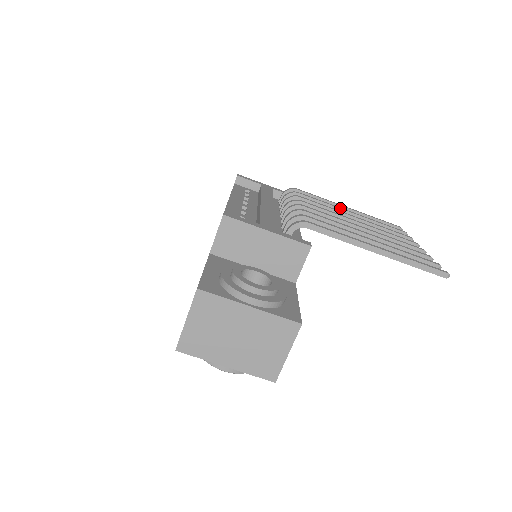
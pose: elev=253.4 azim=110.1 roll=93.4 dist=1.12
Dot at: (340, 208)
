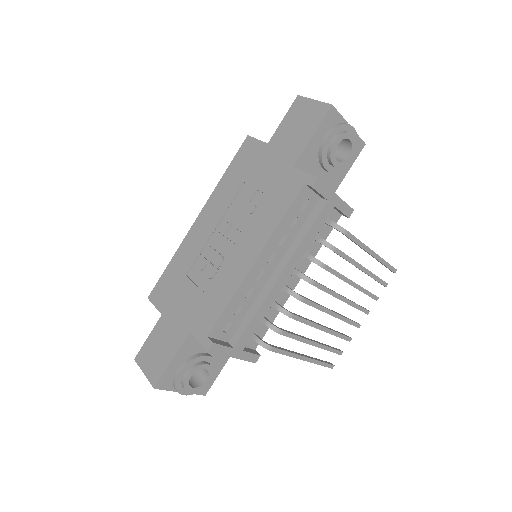
Dot at: (357, 267)
